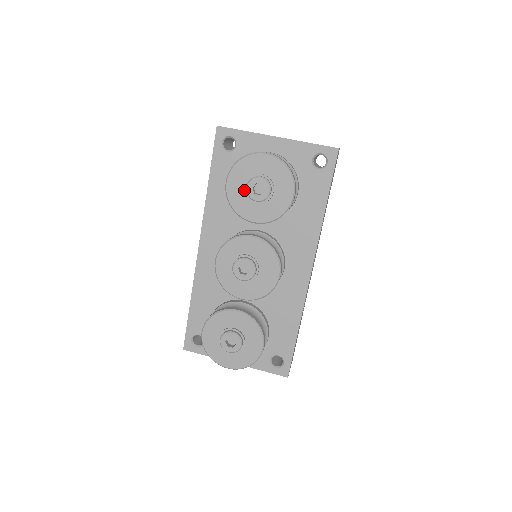
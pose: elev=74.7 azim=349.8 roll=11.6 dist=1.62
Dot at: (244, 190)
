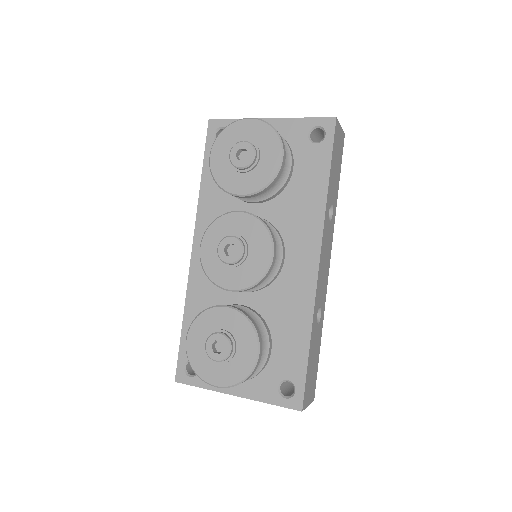
Dot at: (228, 161)
